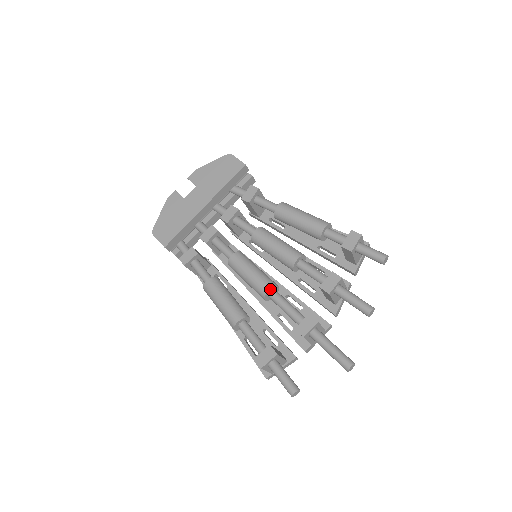
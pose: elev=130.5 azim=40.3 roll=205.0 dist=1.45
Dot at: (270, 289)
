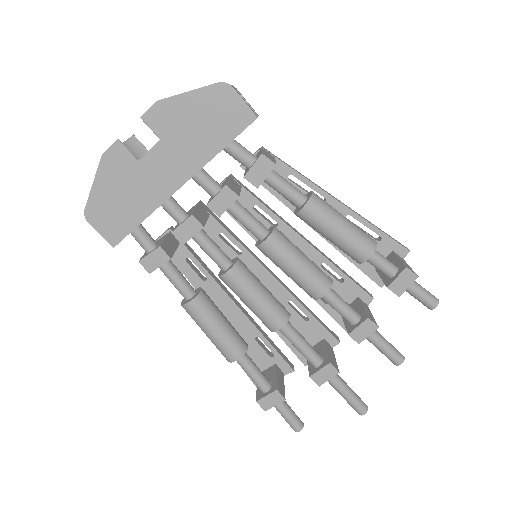
Dot at: (282, 326)
